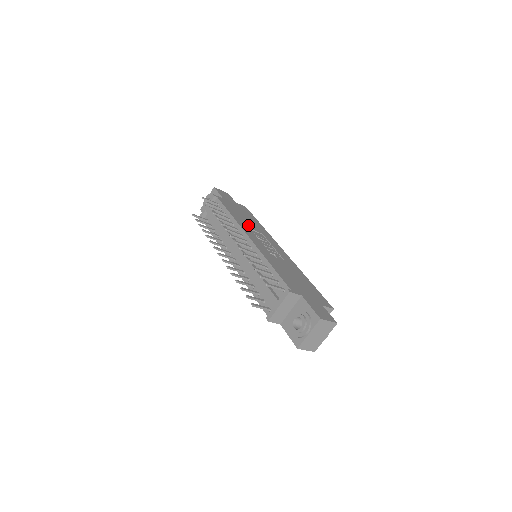
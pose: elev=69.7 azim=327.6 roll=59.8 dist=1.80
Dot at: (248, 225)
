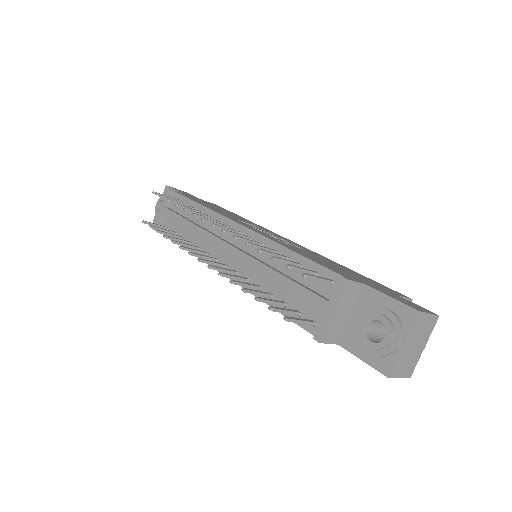
Dot at: (231, 216)
